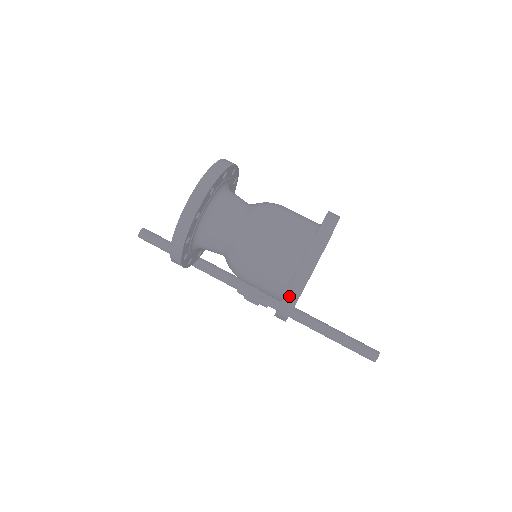
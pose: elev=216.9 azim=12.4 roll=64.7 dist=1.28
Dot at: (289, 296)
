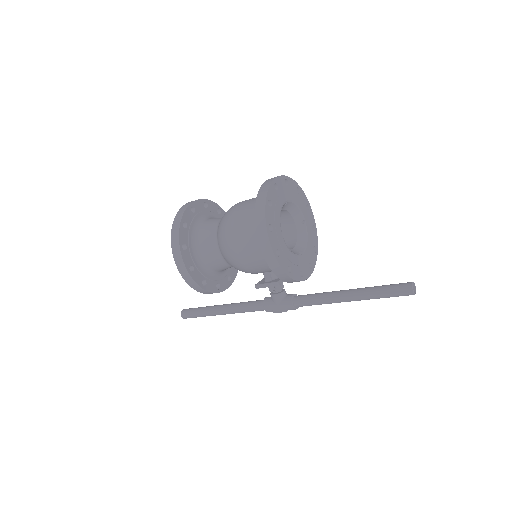
Dot at: (259, 226)
